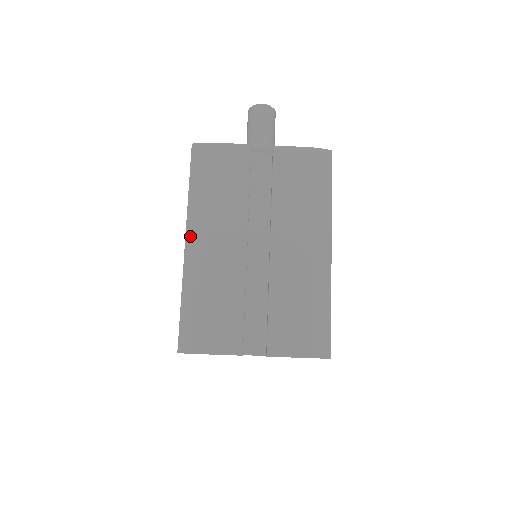
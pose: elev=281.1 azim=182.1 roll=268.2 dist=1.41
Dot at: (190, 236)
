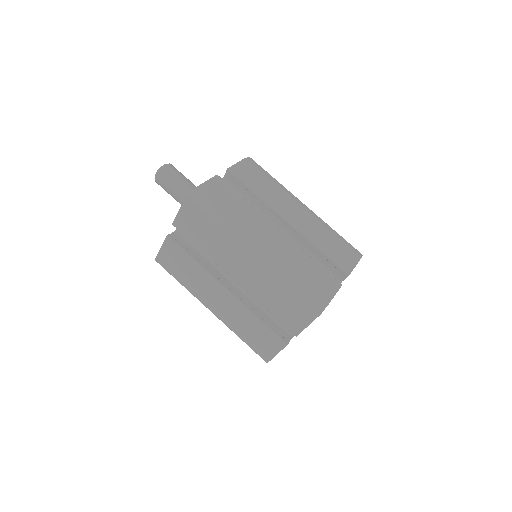
Dot at: (251, 246)
